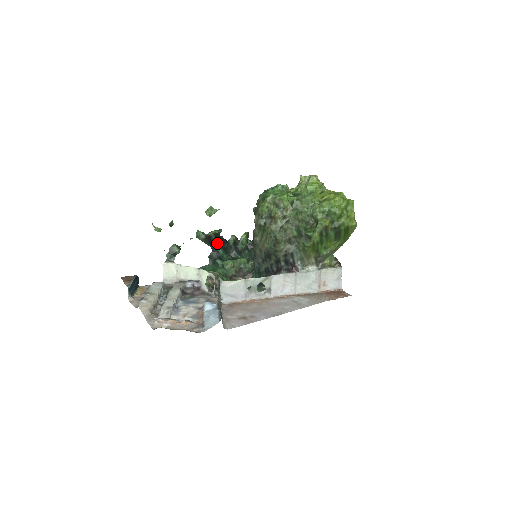
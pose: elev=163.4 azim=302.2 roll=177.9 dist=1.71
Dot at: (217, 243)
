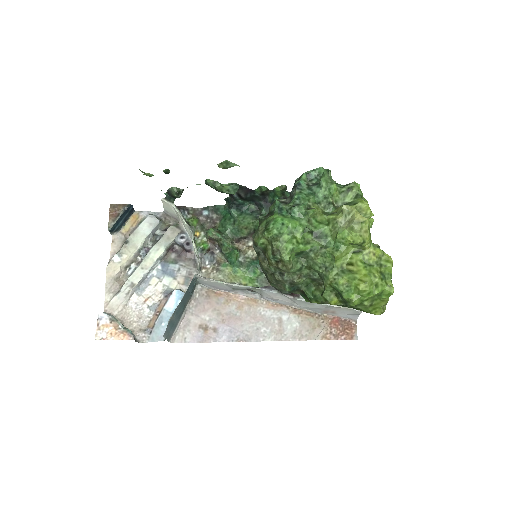
Dot at: (235, 193)
